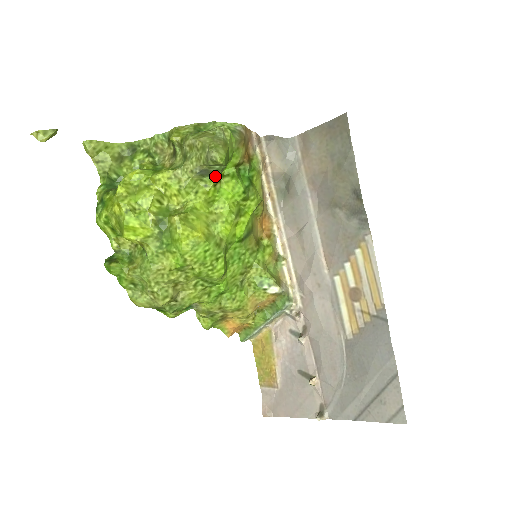
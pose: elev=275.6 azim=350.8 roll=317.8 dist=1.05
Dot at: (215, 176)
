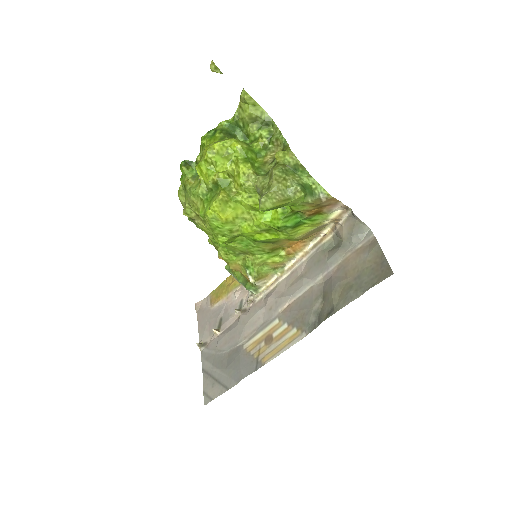
Dot at: occluded
